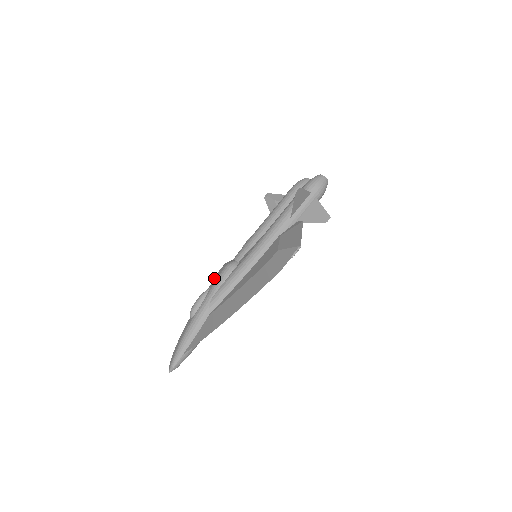
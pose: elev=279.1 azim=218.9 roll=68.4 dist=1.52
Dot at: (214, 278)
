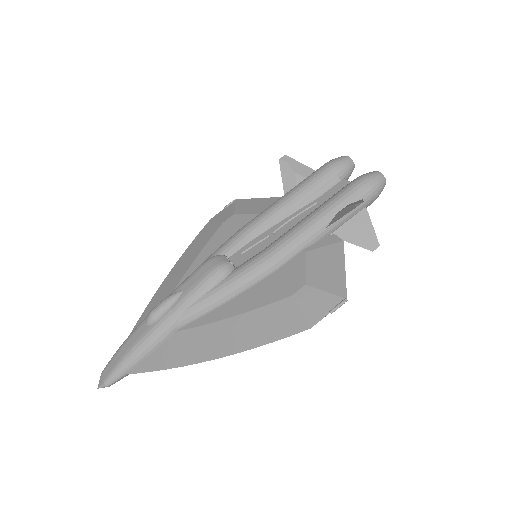
Dot at: (191, 275)
